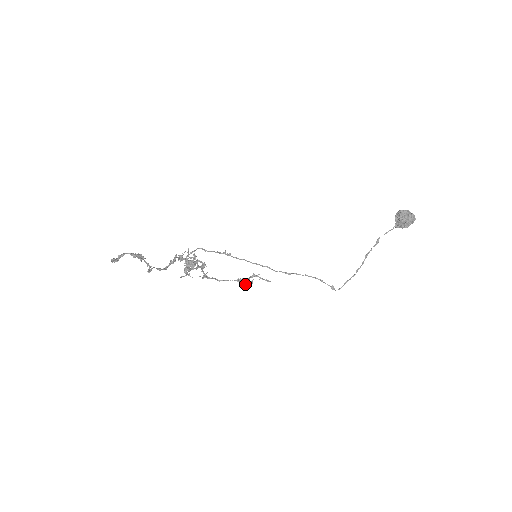
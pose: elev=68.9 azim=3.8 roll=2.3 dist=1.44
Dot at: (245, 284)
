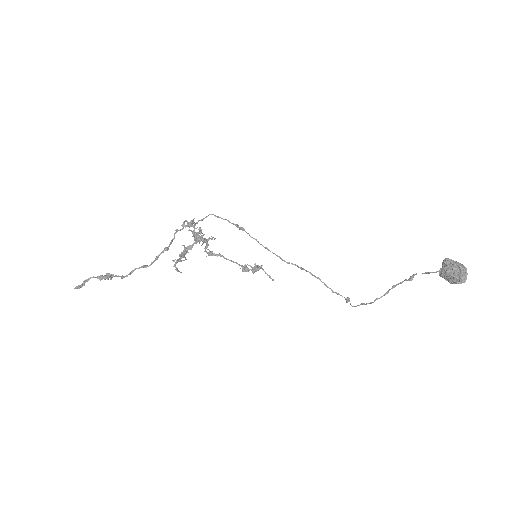
Dot at: occluded
